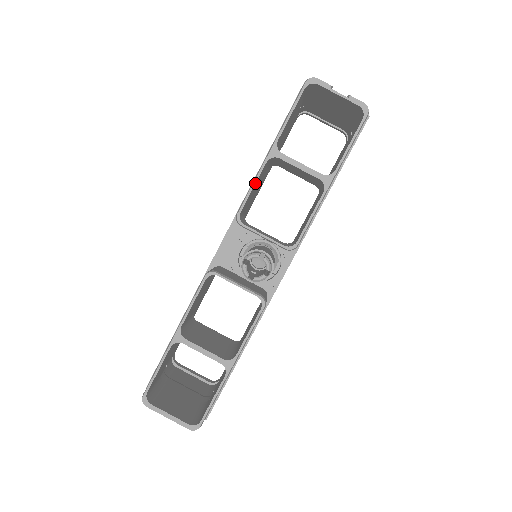
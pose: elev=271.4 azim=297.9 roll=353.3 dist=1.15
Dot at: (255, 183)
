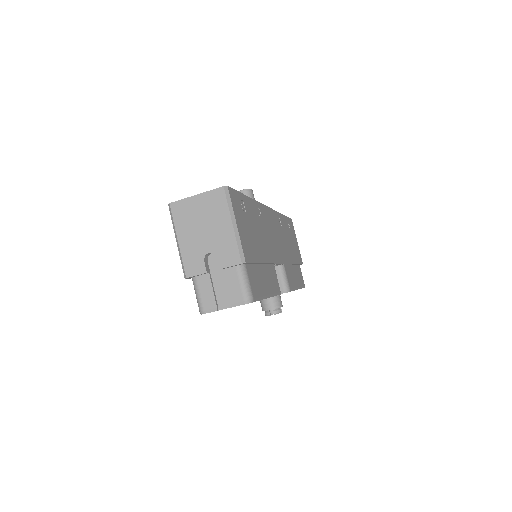
Dot at: occluded
